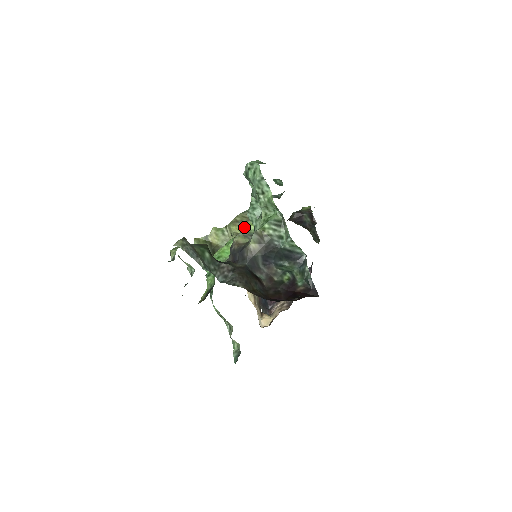
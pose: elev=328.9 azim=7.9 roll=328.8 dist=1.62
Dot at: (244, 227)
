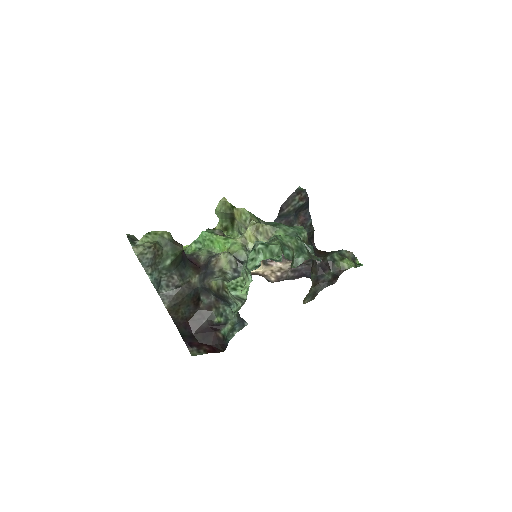
Dot at: (256, 240)
